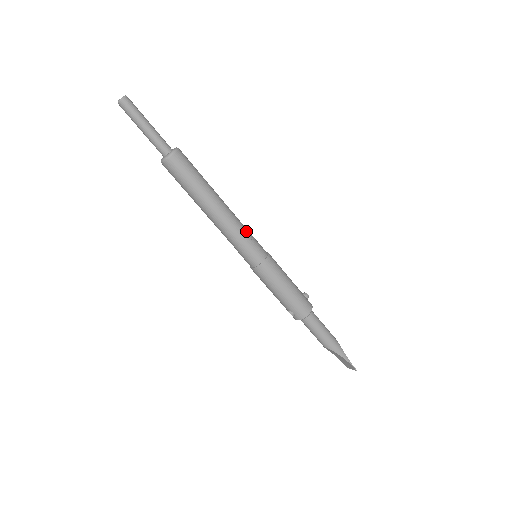
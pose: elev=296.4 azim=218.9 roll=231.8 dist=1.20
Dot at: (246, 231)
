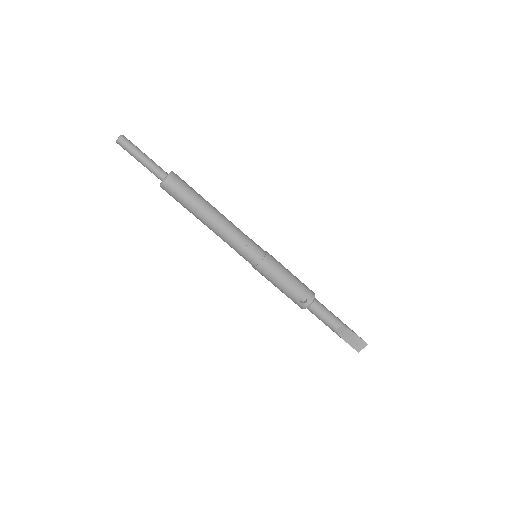
Dot at: occluded
